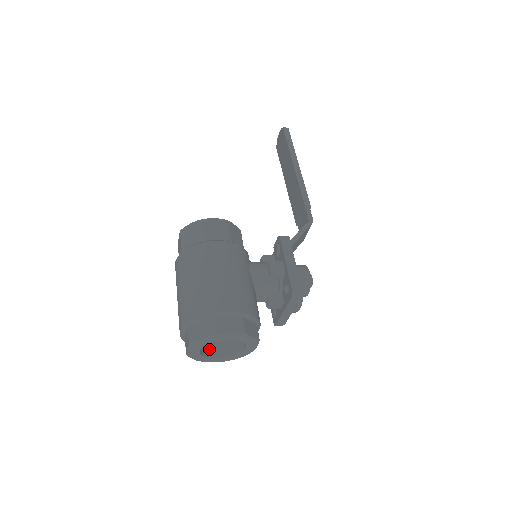
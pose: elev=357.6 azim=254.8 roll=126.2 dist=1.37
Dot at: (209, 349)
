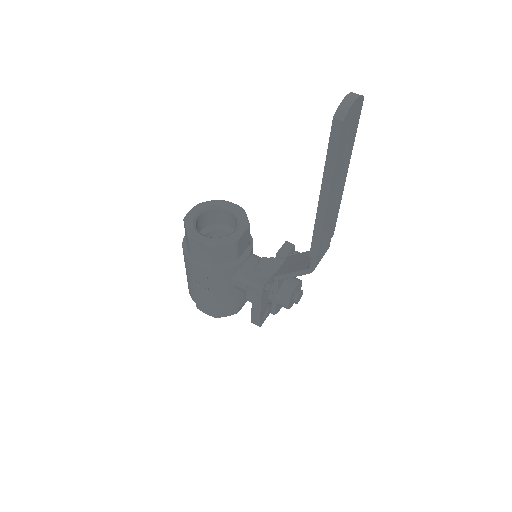
Dot at: occluded
